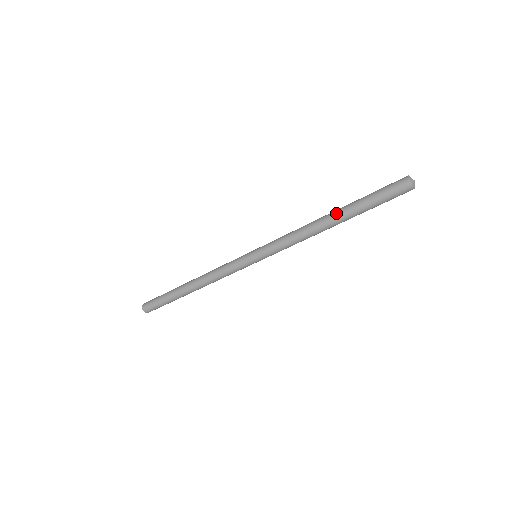
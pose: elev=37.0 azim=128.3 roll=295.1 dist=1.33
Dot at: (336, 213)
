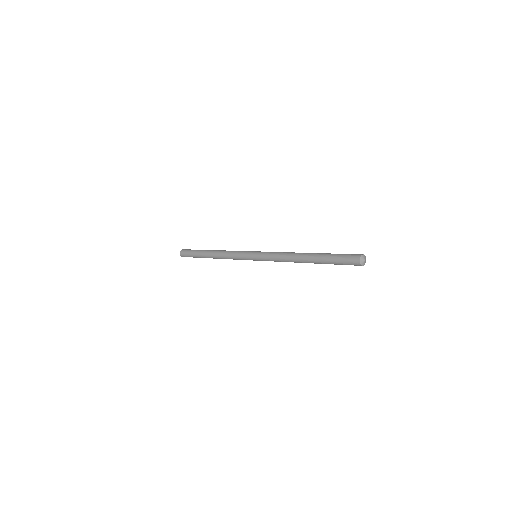
Dot at: (310, 260)
